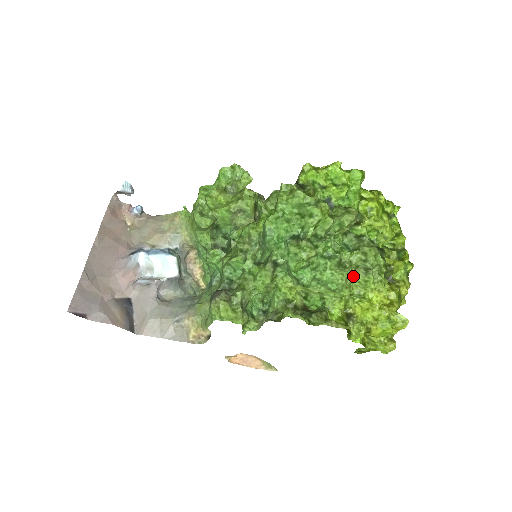
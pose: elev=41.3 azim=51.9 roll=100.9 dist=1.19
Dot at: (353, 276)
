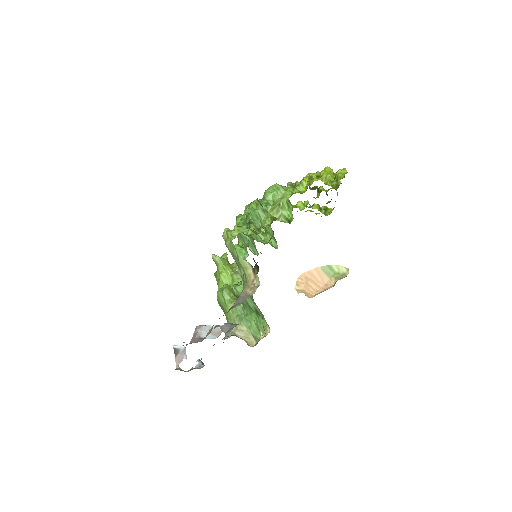
Dot at: occluded
